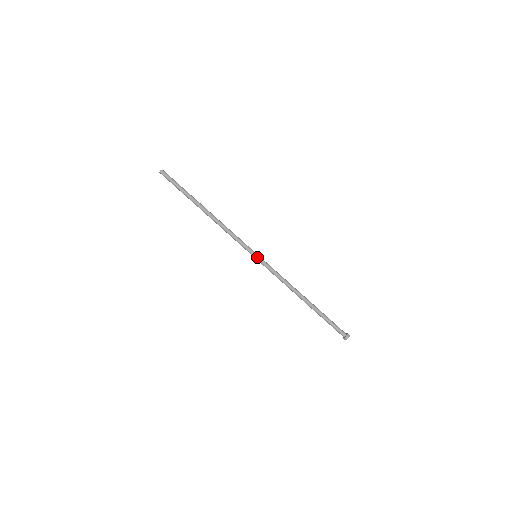
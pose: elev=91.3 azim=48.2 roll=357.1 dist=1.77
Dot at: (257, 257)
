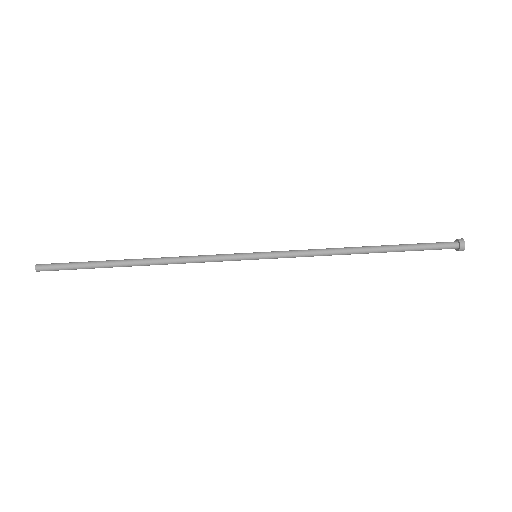
Dot at: (259, 258)
